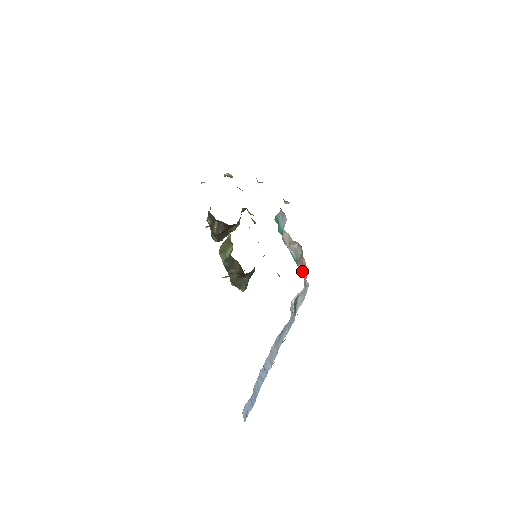
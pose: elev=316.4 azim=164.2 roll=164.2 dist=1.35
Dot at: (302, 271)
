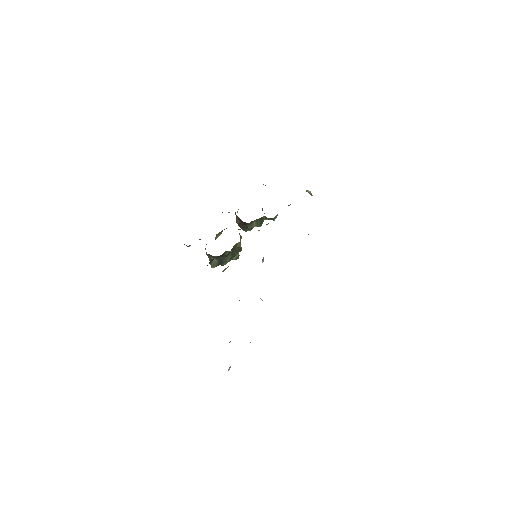
Dot at: occluded
